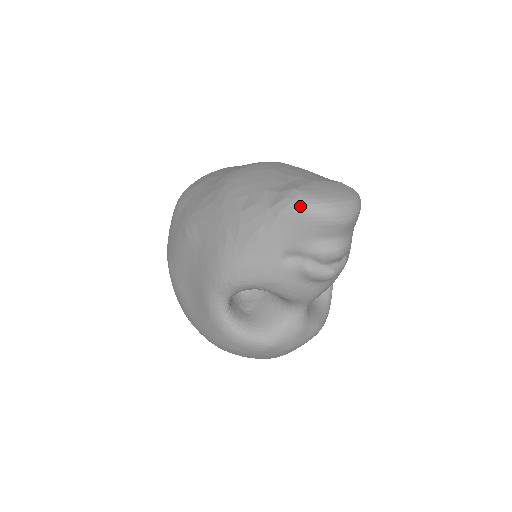
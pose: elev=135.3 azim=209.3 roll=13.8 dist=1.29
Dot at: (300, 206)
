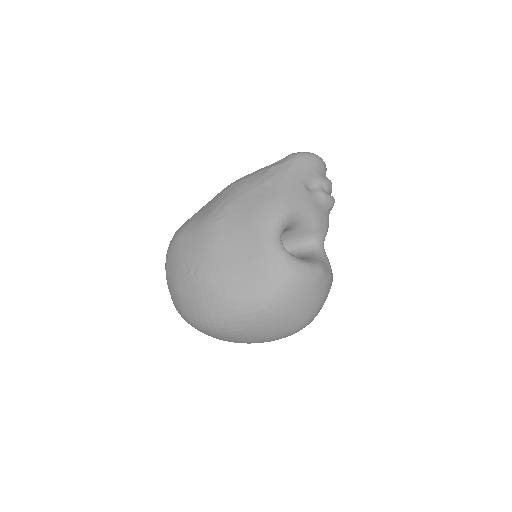
Dot at: (303, 154)
